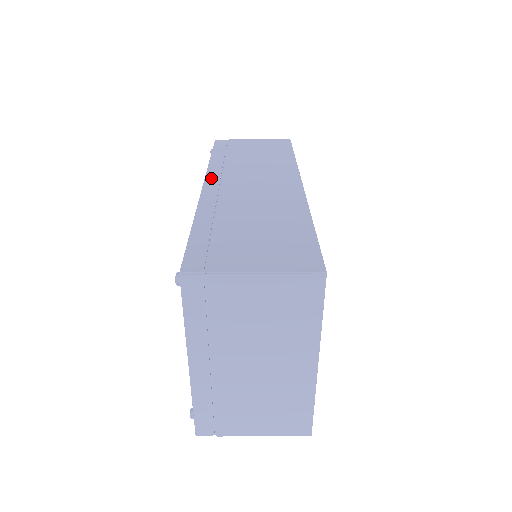
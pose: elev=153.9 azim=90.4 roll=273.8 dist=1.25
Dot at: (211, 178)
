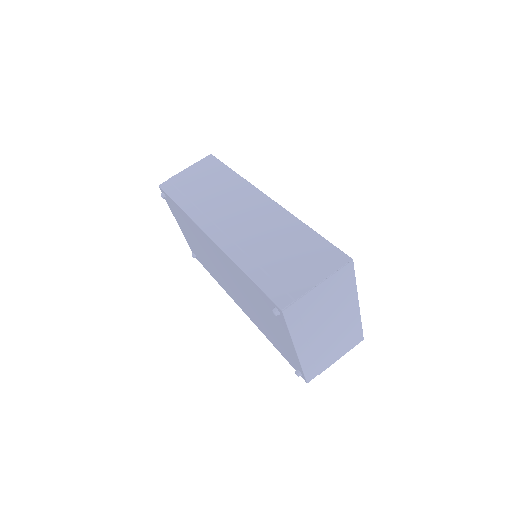
Dot at: (206, 227)
